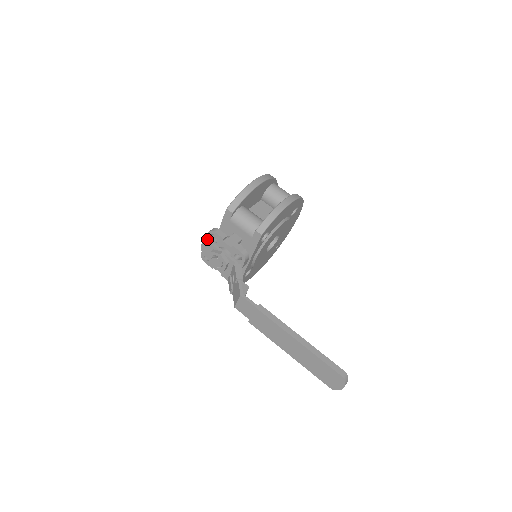
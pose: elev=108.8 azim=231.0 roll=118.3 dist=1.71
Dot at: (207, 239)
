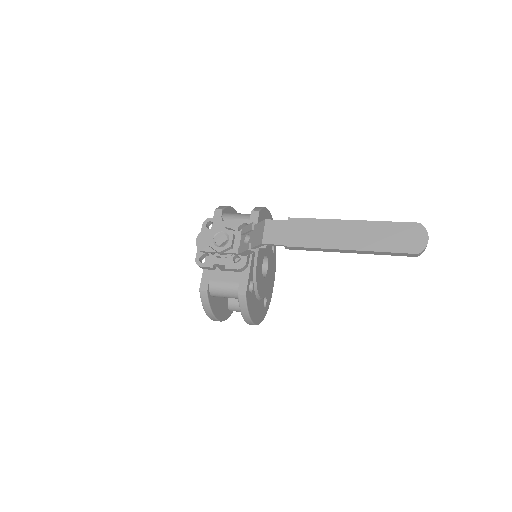
Dot at: (202, 233)
